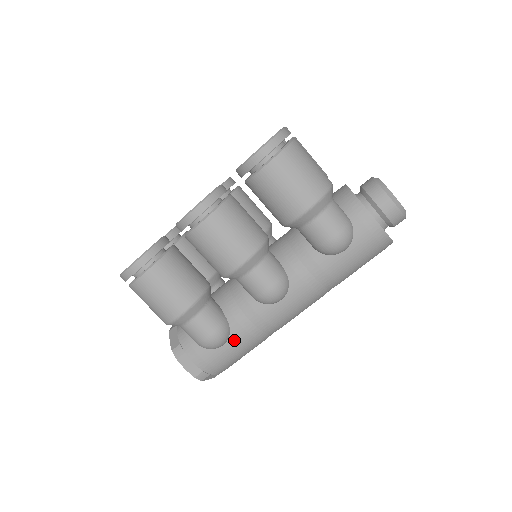
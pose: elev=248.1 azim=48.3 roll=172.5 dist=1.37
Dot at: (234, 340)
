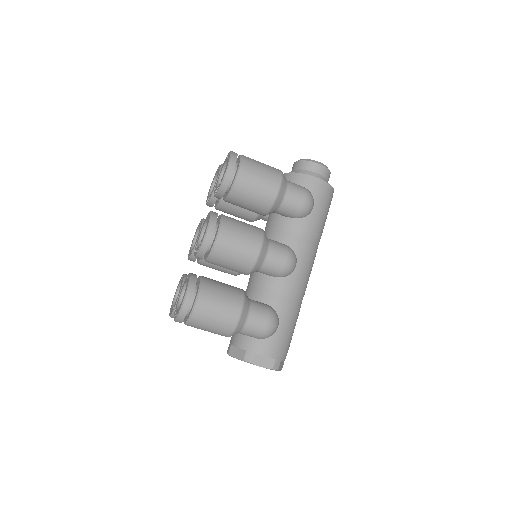
Dot at: (283, 318)
